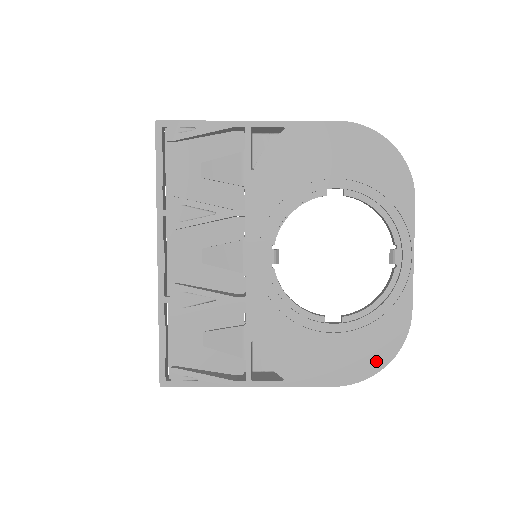
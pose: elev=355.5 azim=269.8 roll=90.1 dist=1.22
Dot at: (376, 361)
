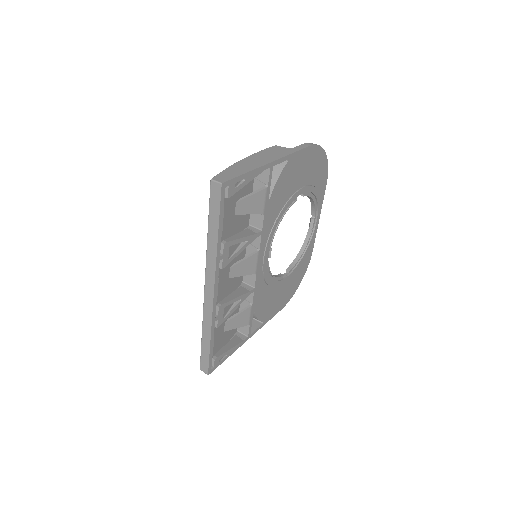
Dot at: (297, 285)
